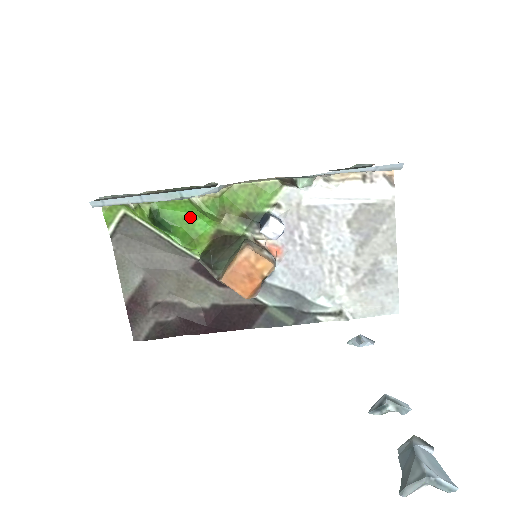
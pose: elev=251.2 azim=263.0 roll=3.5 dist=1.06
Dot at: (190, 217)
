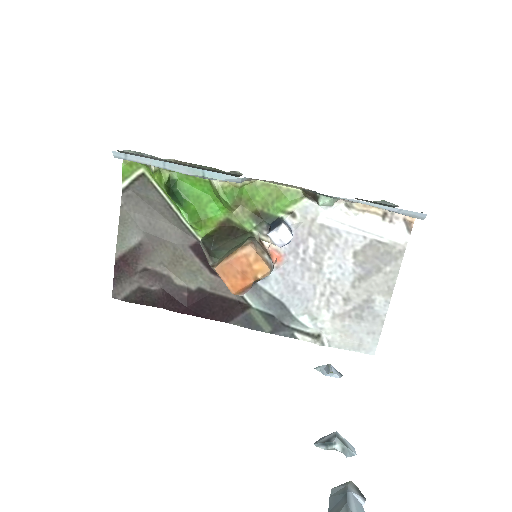
Dot at: (205, 197)
